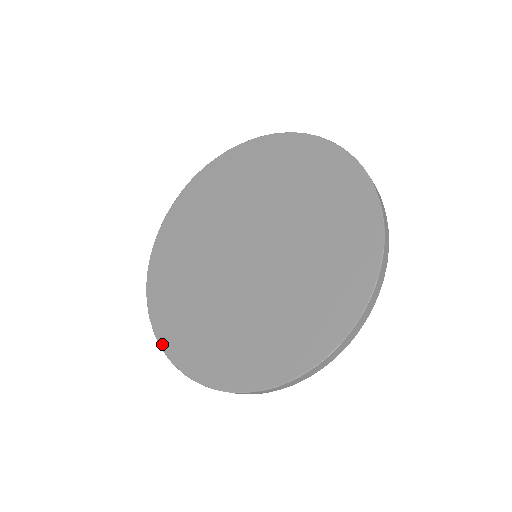
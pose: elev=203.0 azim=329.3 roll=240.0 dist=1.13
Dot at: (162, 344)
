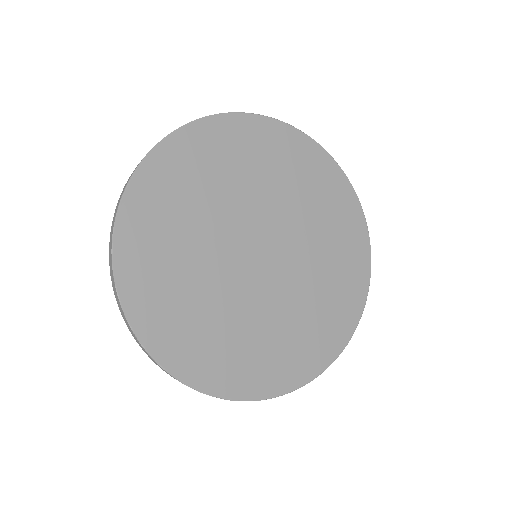
Dot at: (148, 346)
